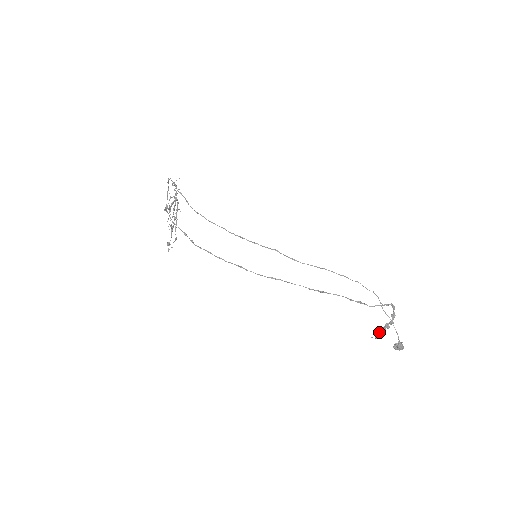
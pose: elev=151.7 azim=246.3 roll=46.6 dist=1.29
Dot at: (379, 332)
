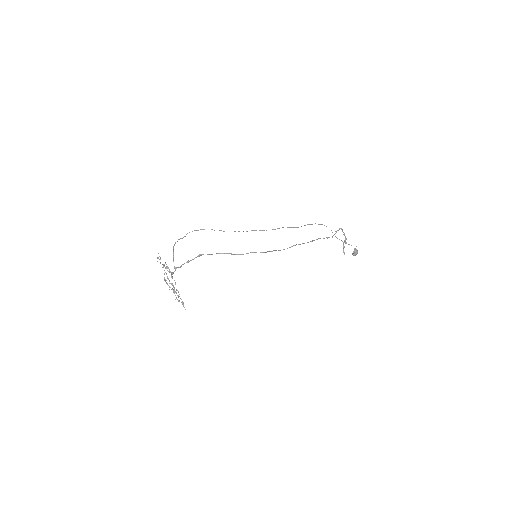
Dot at: (343, 251)
